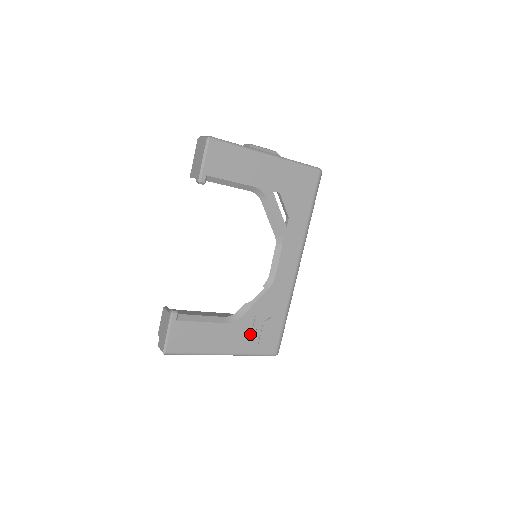
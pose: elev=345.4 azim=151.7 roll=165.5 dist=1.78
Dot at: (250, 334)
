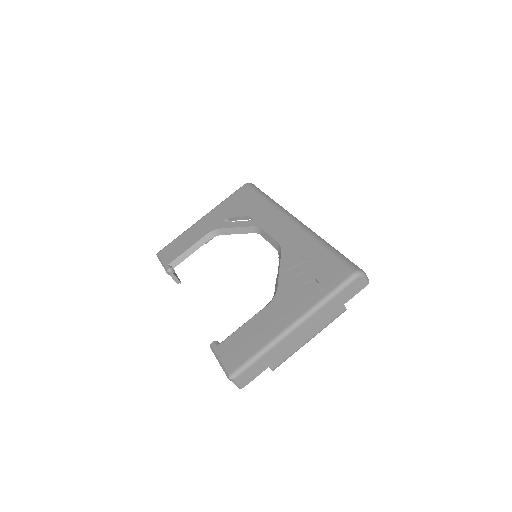
Dot at: (304, 289)
